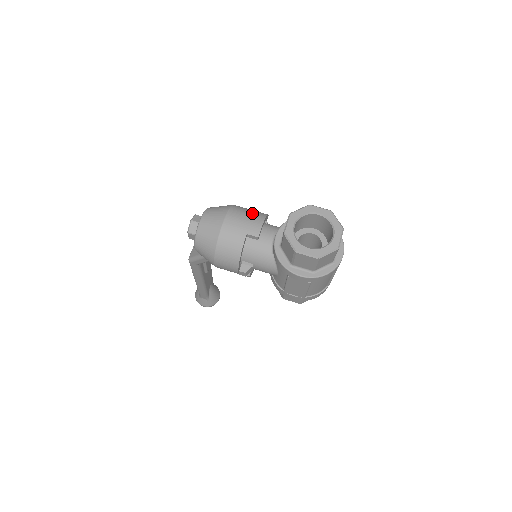
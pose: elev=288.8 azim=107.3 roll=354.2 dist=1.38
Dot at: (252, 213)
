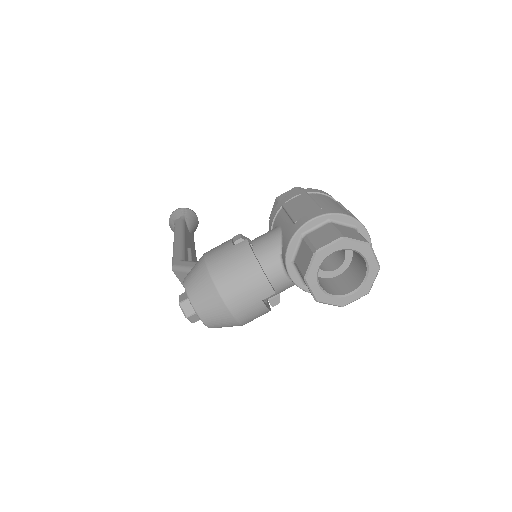
Dot at: (242, 272)
